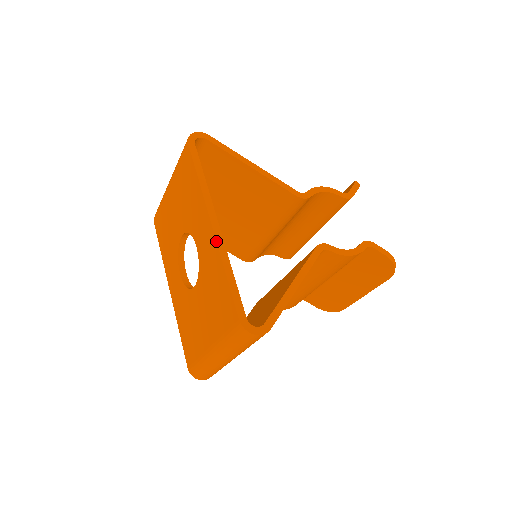
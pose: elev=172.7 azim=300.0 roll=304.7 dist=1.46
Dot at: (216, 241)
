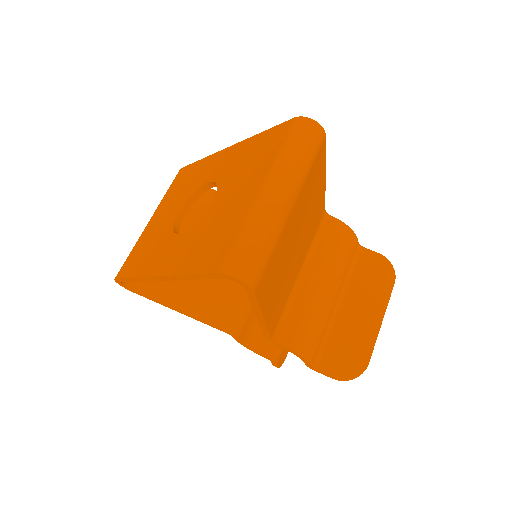
Dot at: (239, 142)
